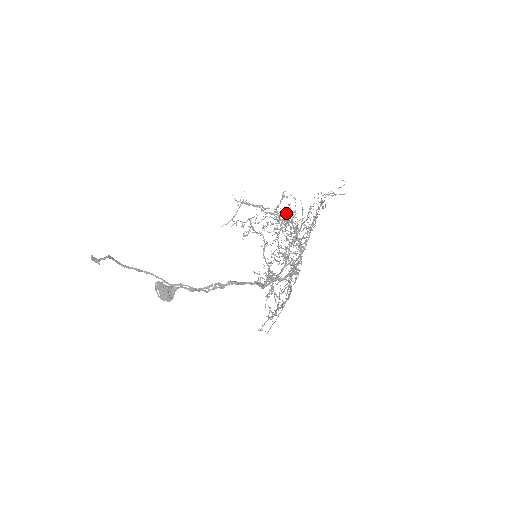
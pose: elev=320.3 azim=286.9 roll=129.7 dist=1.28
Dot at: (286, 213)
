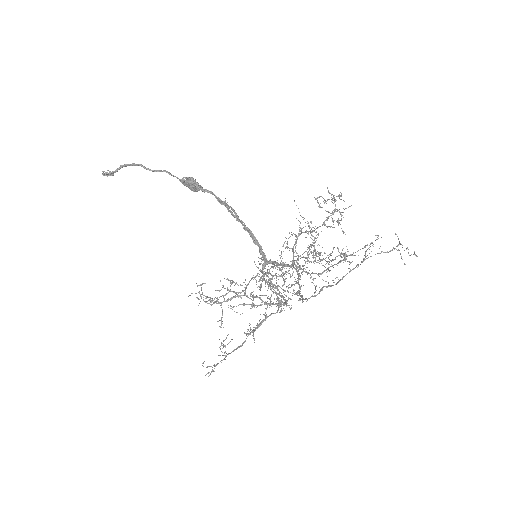
Dot at: (334, 200)
